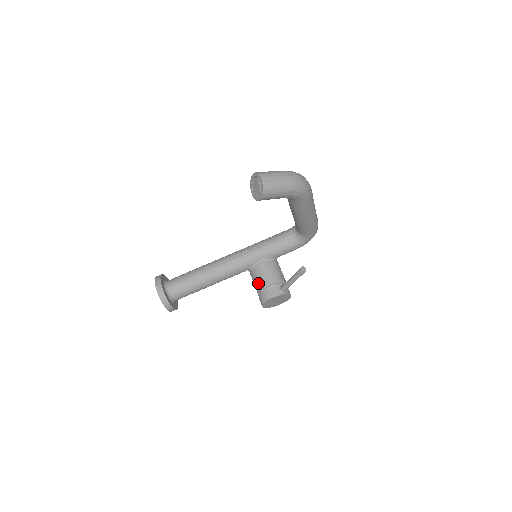
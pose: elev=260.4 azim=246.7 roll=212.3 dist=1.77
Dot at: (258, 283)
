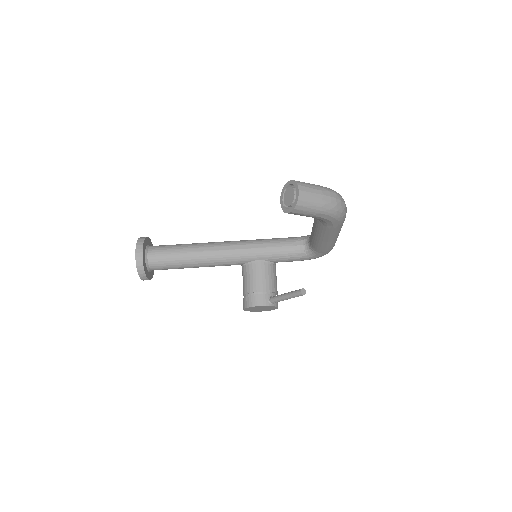
Dot at: (248, 284)
